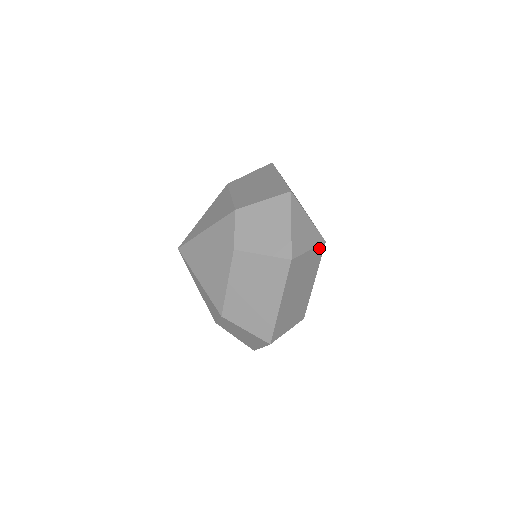
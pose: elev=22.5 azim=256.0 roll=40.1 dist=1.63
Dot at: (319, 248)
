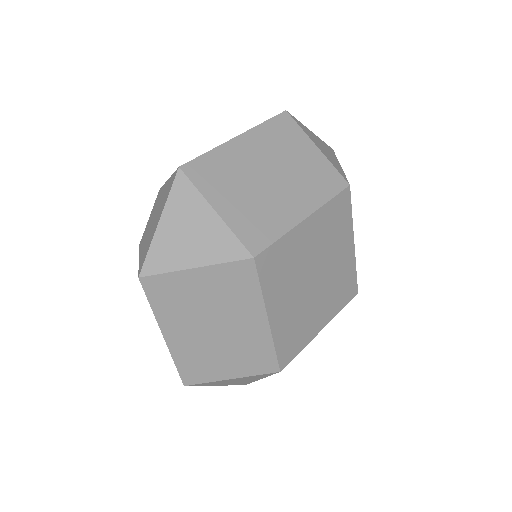
Dot at: (235, 267)
